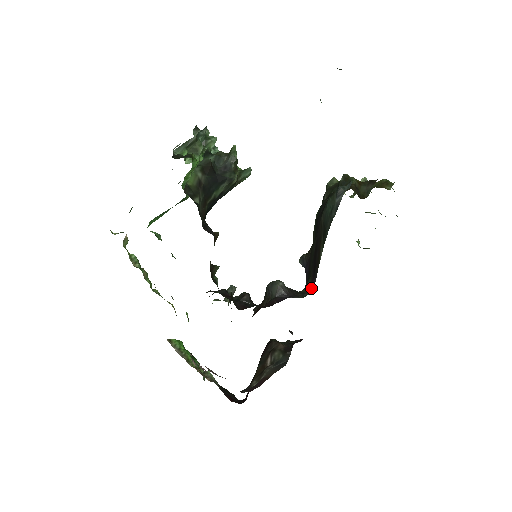
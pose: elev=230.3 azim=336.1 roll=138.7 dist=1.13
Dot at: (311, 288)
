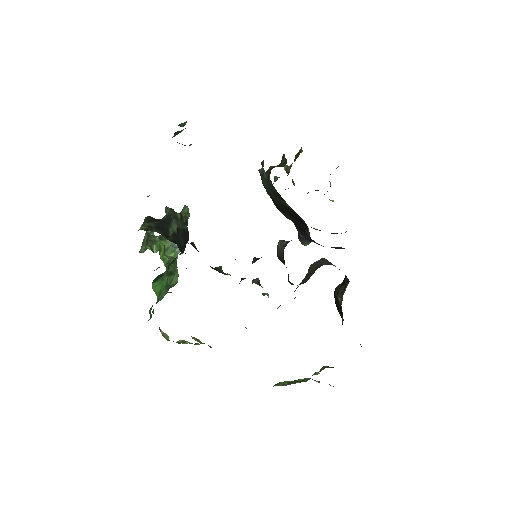
Dot at: (307, 228)
